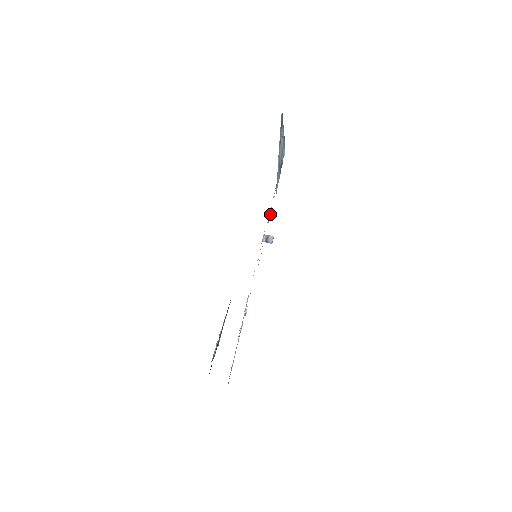
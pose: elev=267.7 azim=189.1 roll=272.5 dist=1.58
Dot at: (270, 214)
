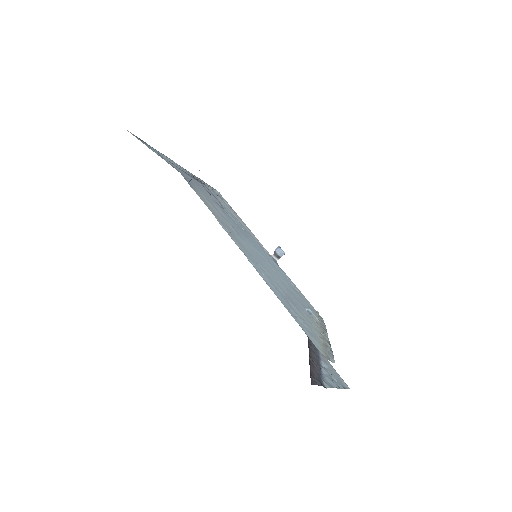
Dot at: (216, 207)
